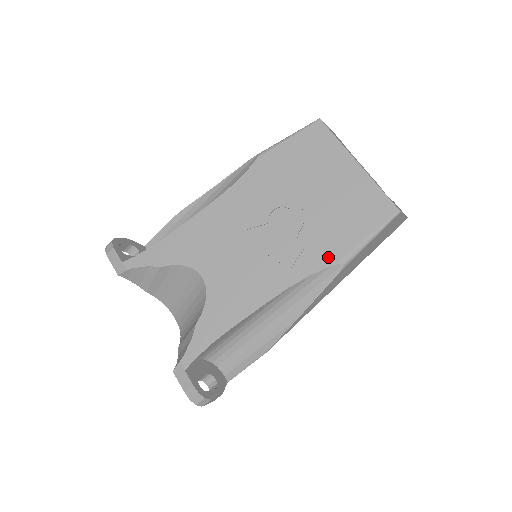
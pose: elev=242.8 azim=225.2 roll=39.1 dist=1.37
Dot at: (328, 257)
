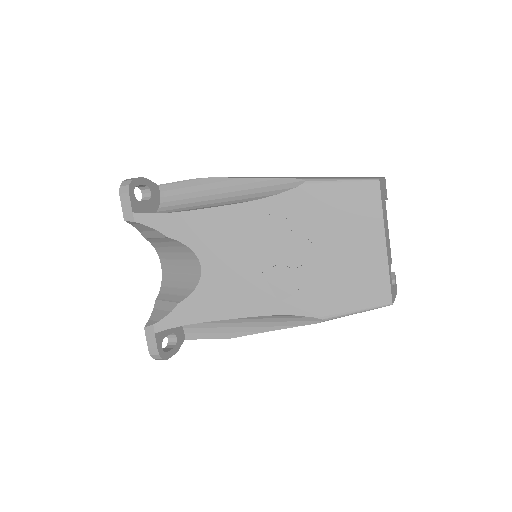
Dot at: (314, 309)
